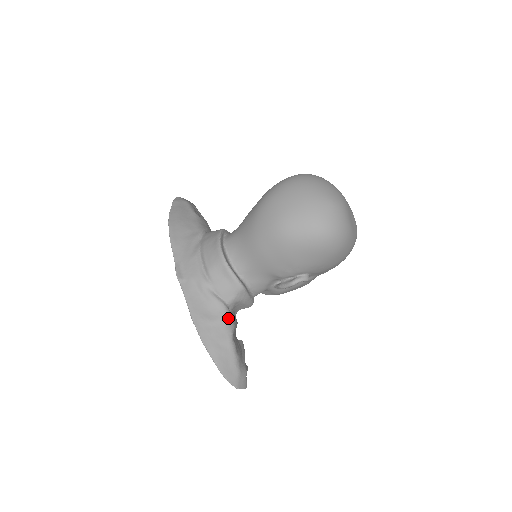
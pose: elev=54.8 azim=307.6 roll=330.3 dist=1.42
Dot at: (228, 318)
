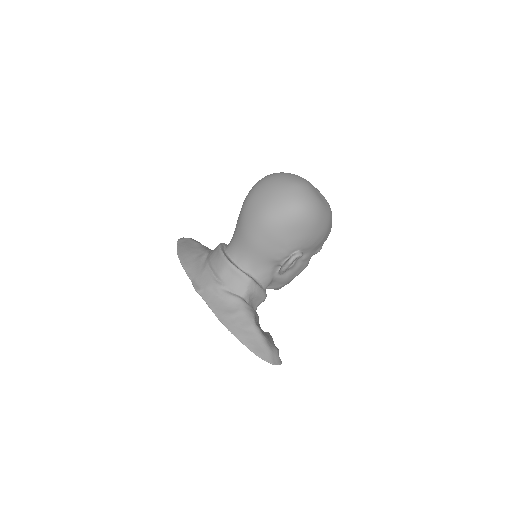
Dot at: (247, 308)
